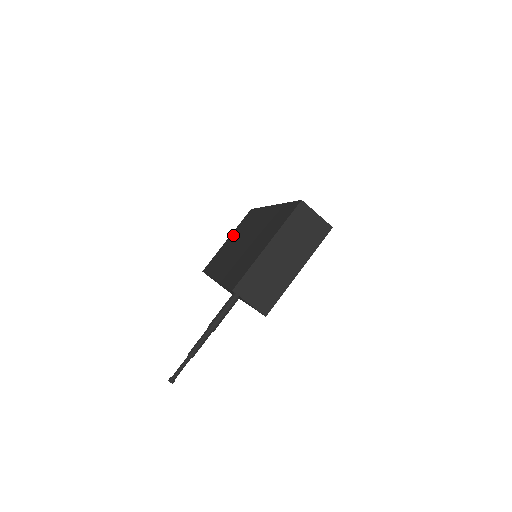
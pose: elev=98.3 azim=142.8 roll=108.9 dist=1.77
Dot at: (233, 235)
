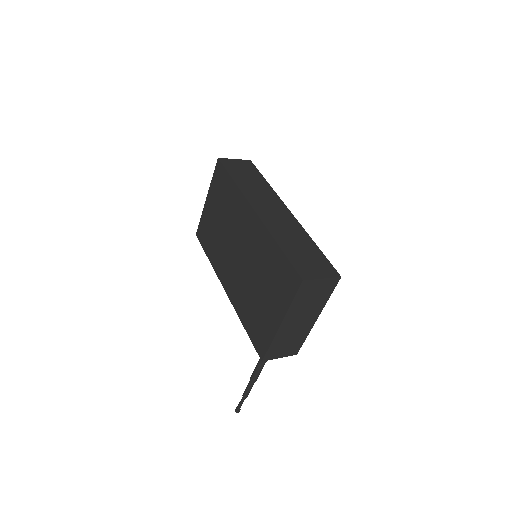
Dot at: (213, 202)
